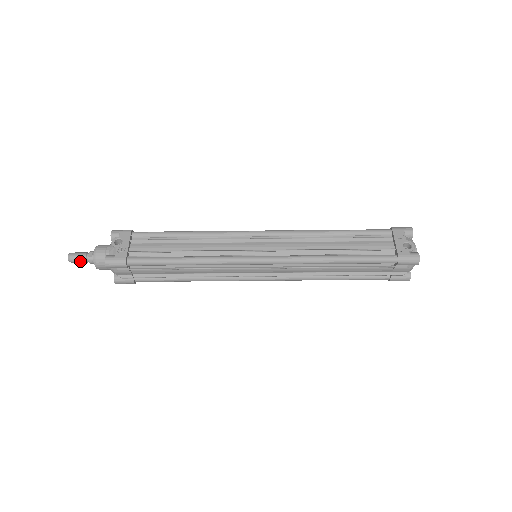
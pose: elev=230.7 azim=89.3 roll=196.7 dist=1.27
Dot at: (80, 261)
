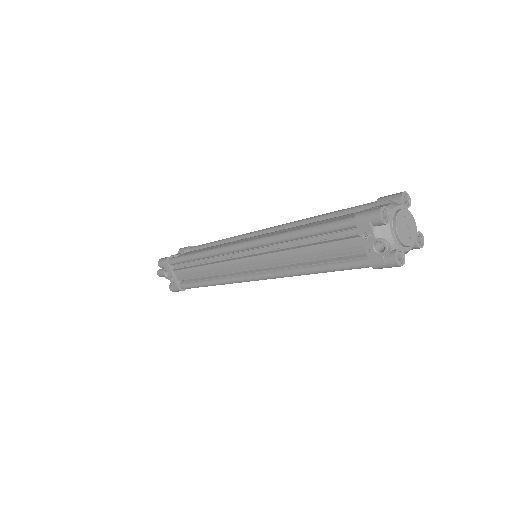
Dot at: occluded
